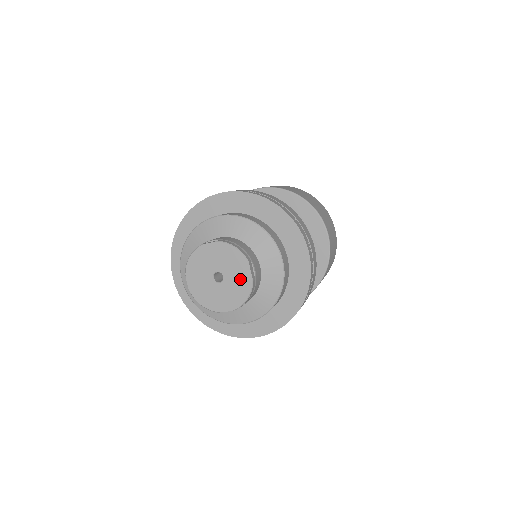
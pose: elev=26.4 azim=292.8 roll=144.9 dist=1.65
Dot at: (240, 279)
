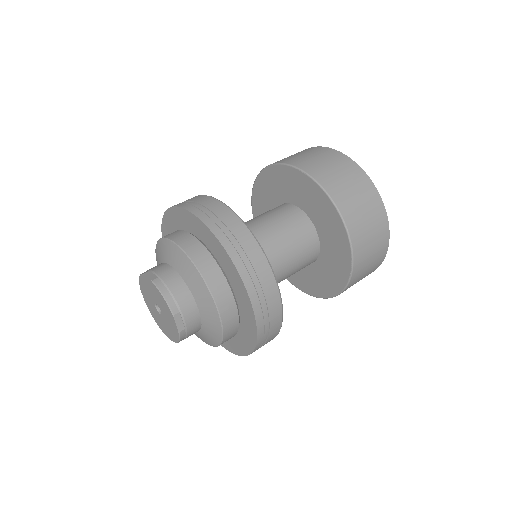
Dot at: (171, 323)
